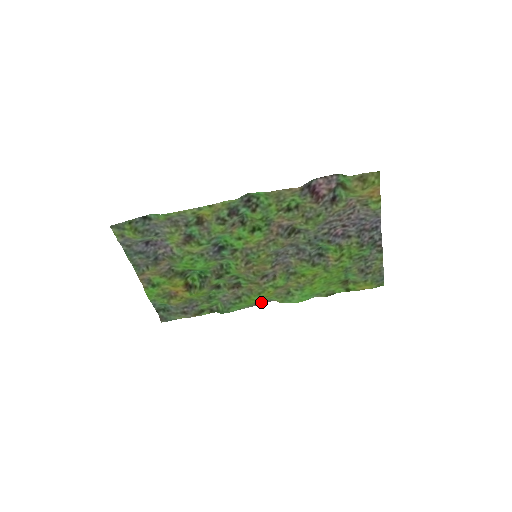
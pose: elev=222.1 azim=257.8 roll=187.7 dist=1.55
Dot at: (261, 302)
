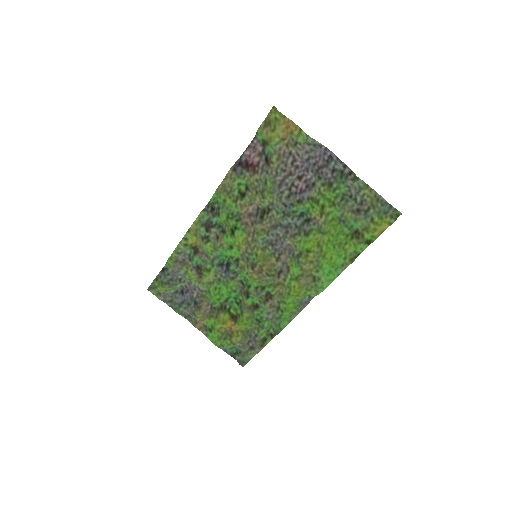
Dot at: (302, 304)
